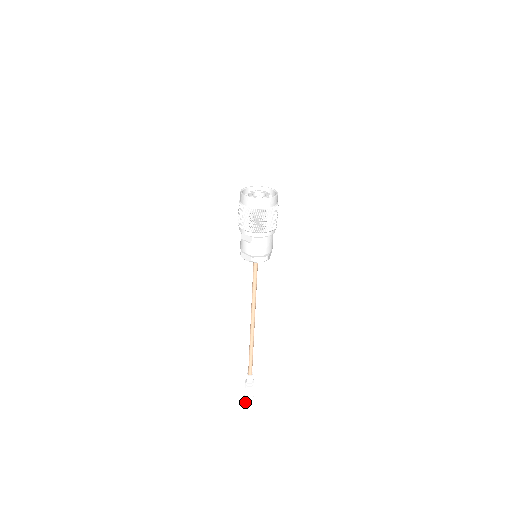
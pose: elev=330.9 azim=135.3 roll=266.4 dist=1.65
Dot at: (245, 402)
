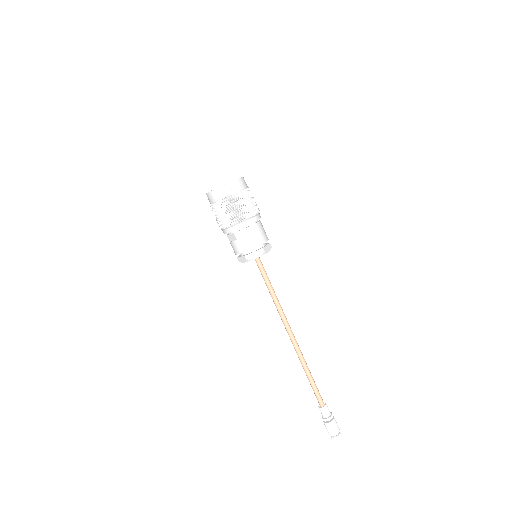
Dot at: occluded
